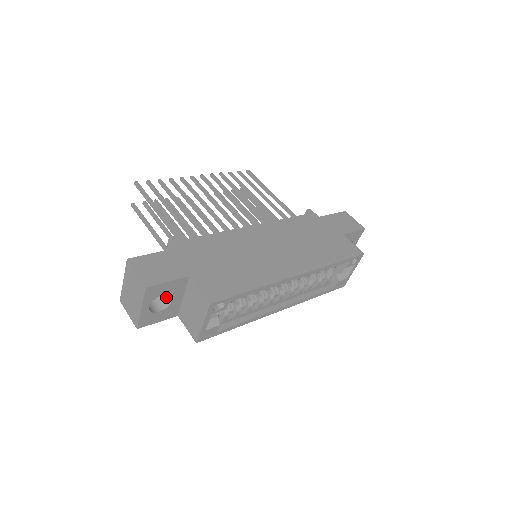
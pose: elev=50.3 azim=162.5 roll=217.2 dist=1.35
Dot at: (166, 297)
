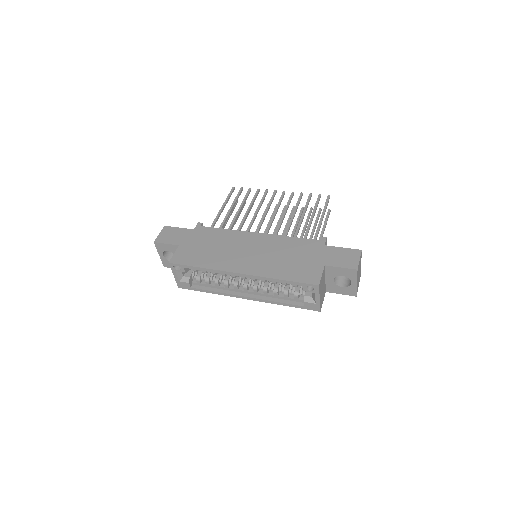
Dot at: occluded
